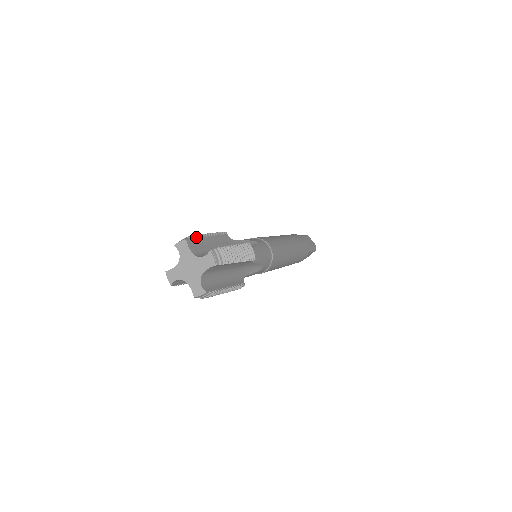
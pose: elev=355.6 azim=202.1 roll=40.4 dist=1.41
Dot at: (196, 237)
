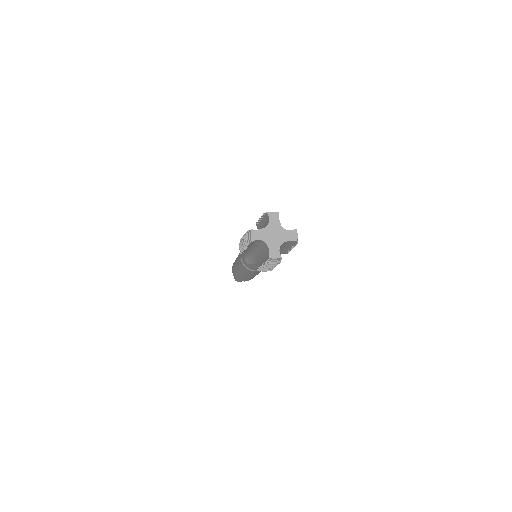
Dot at: occluded
